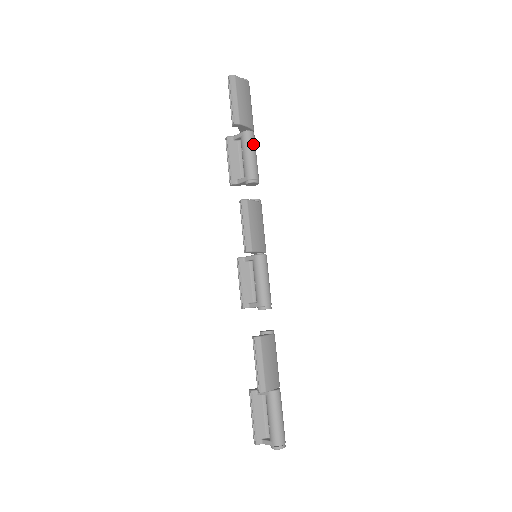
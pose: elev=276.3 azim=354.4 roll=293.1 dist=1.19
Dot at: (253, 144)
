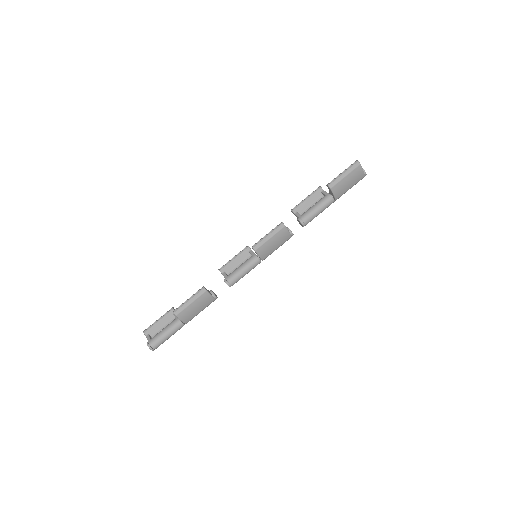
Dot at: (326, 206)
